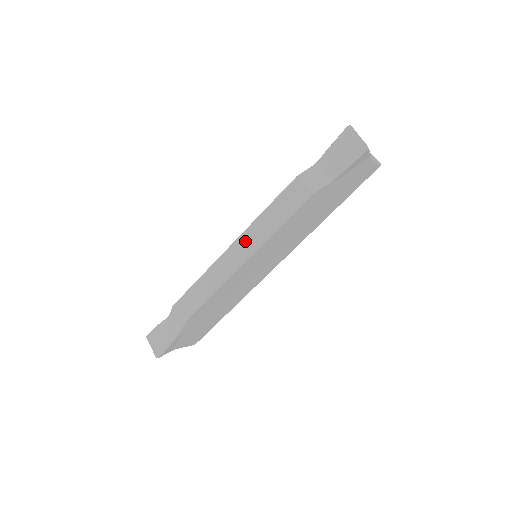
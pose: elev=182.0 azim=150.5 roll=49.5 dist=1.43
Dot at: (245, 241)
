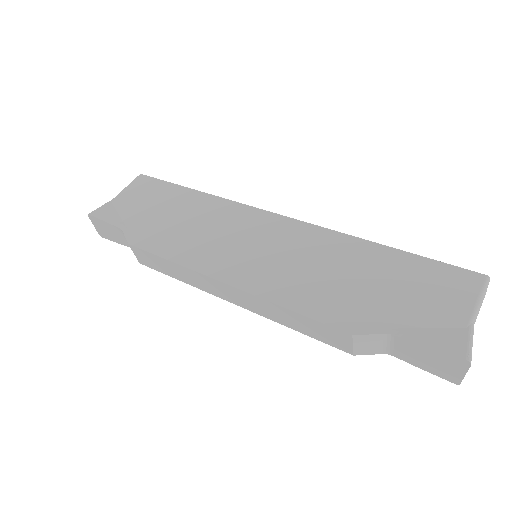
Dot at: (244, 298)
